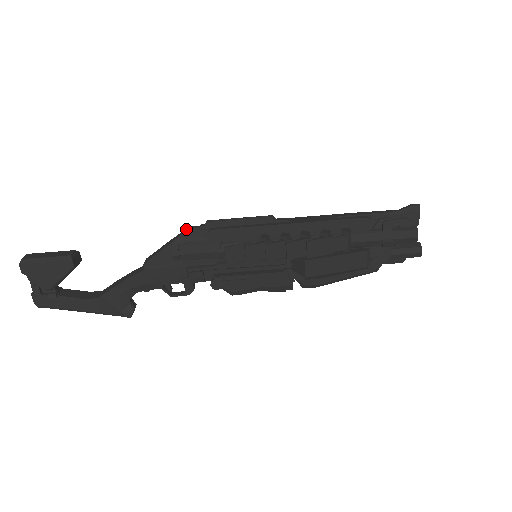
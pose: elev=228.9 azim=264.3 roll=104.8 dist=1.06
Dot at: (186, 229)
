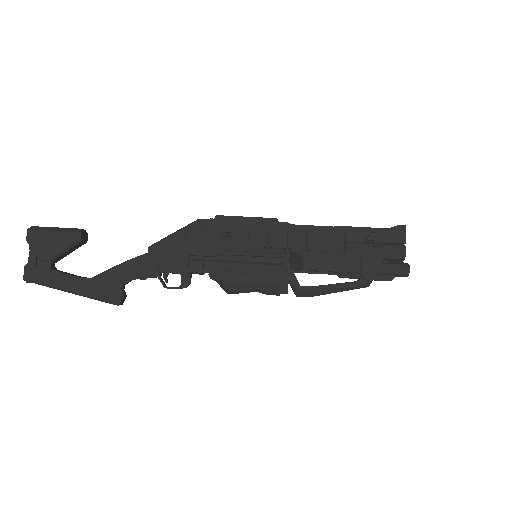
Dot at: (196, 220)
